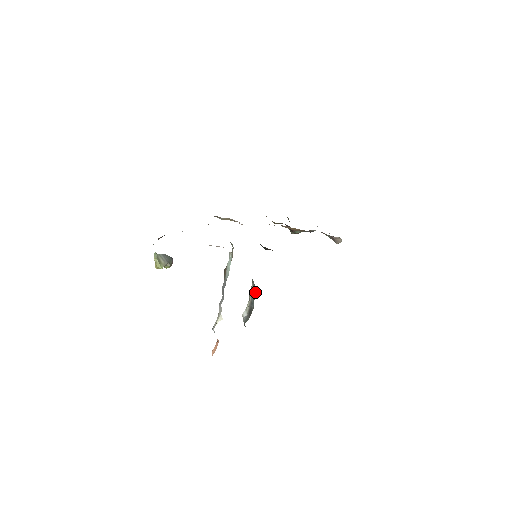
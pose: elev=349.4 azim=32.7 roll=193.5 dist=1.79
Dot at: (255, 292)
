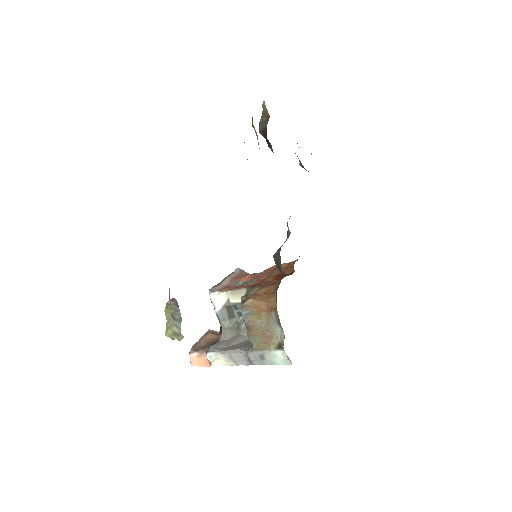
Dot at: occluded
